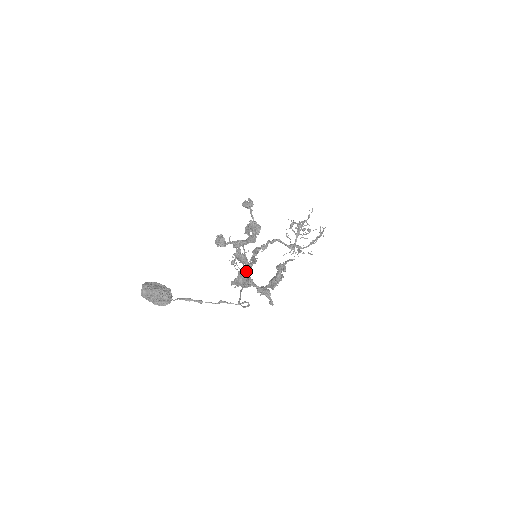
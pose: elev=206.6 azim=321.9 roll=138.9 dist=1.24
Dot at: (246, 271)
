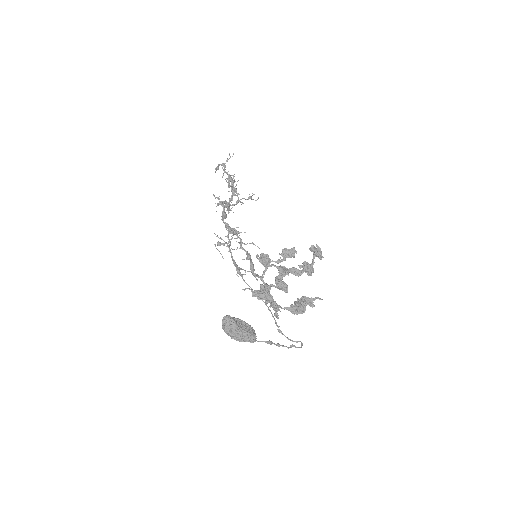
Dot at: occluded
